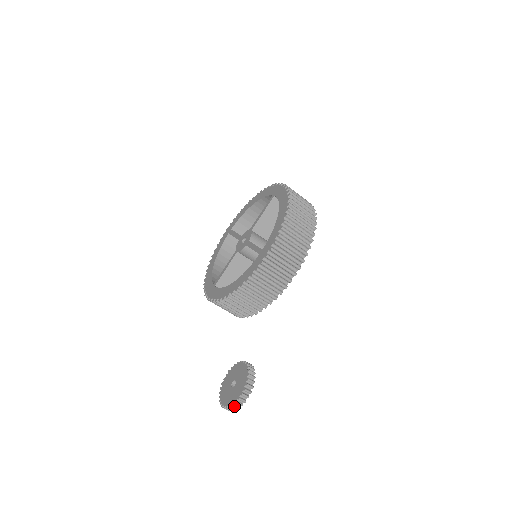
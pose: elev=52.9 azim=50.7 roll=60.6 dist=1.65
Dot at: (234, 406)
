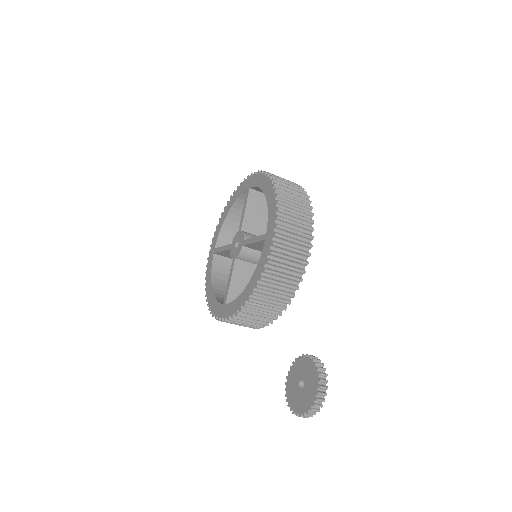
Dot at: (316, 405)
